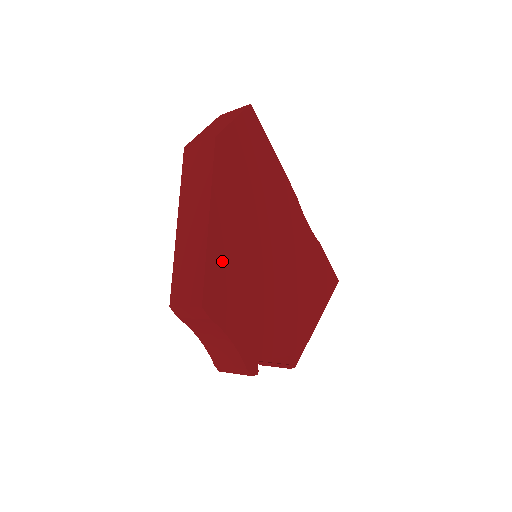
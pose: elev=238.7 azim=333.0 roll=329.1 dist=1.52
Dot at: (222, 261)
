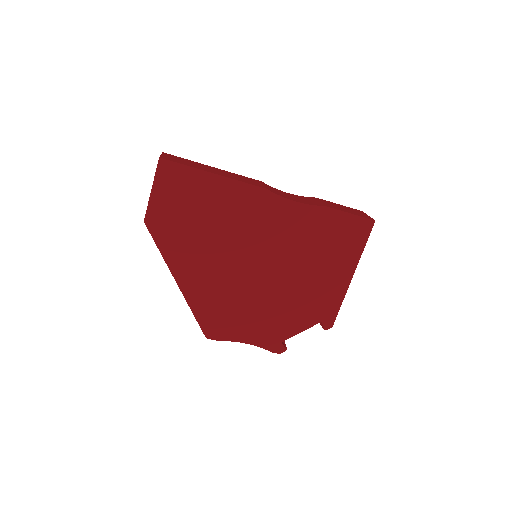
Dot at: (206, 301)
